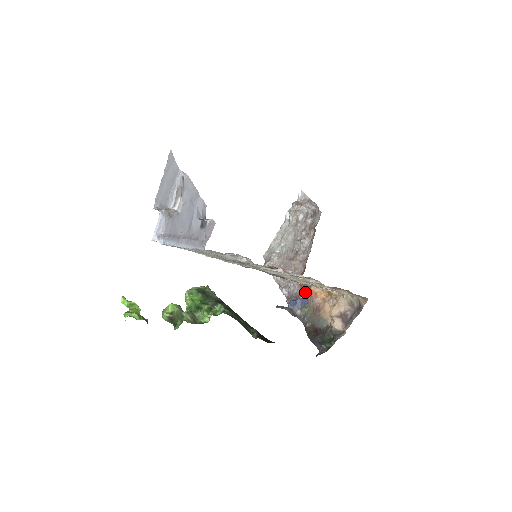
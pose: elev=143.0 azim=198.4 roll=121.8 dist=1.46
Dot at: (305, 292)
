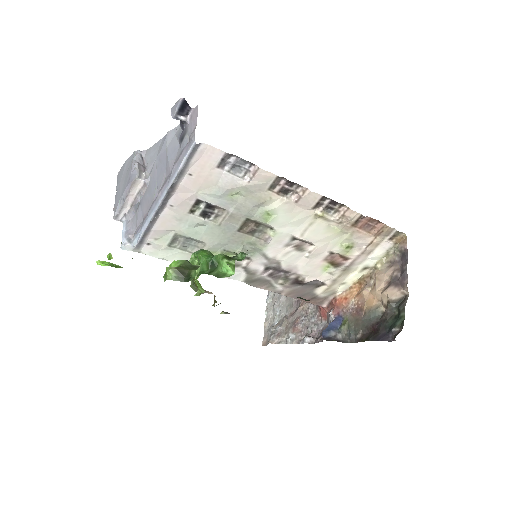
Dot at: (332, 310)
